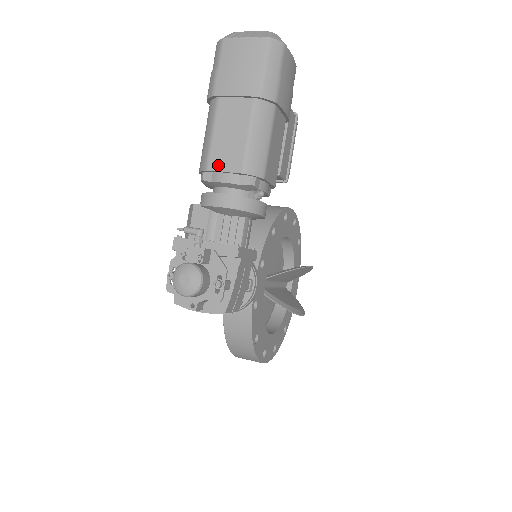
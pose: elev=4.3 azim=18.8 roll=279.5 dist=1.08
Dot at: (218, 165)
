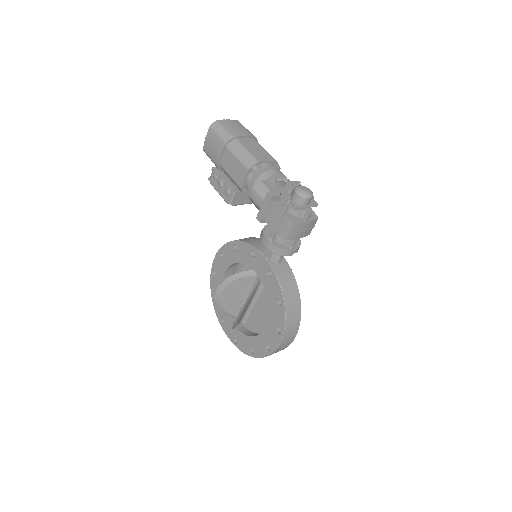
Dot at: (262, 159)
